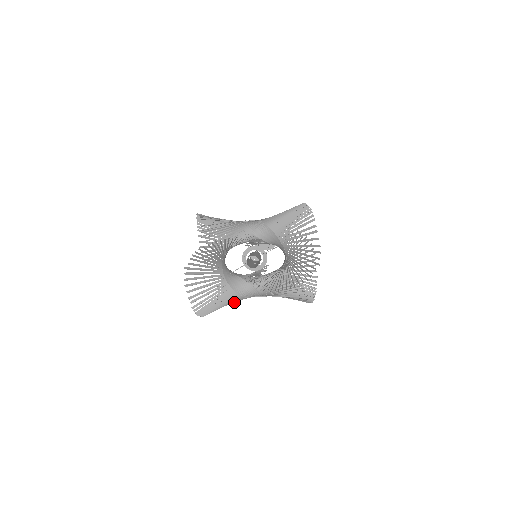
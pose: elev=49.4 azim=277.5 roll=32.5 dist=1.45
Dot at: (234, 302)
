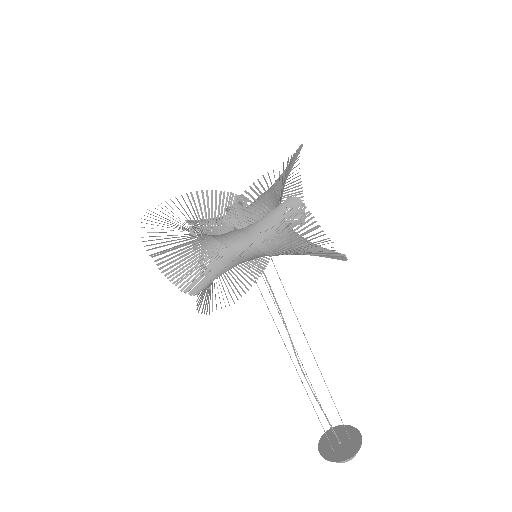
Dot at: (208, 259)
